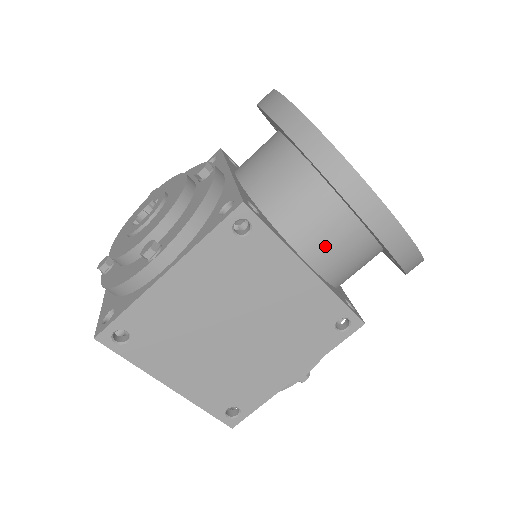
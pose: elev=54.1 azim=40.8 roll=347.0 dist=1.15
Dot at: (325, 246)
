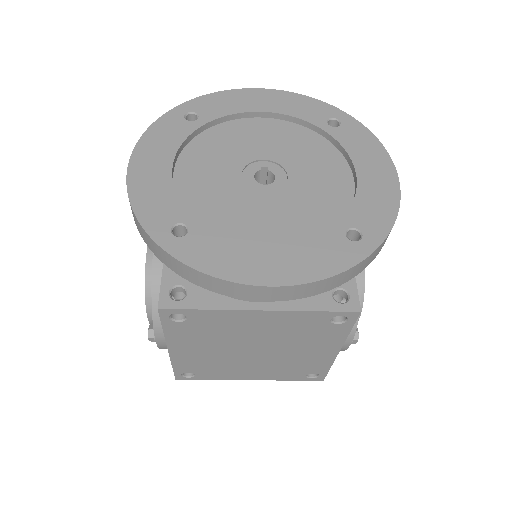
Dot at: occluded
